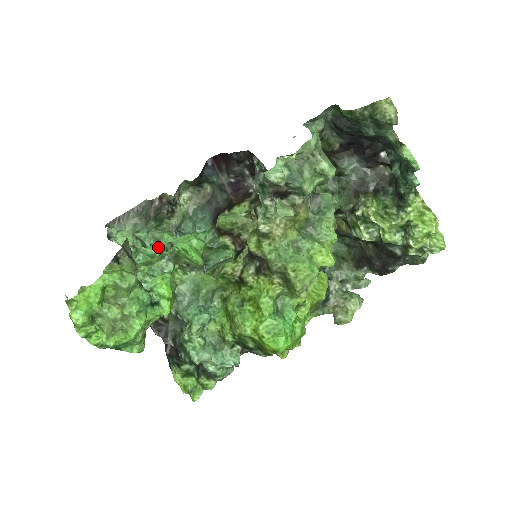
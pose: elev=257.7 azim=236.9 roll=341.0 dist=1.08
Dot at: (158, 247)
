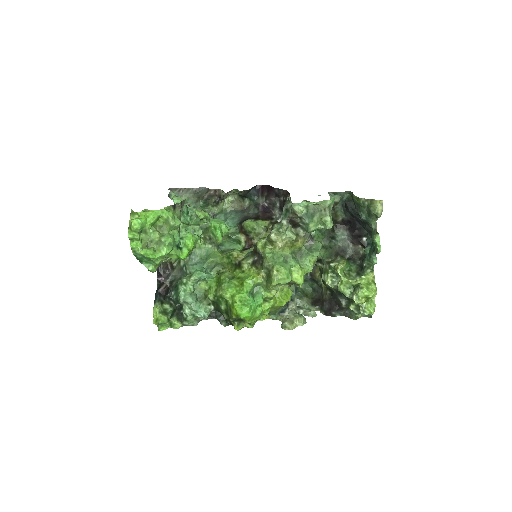
Dot at: (204, 214)
